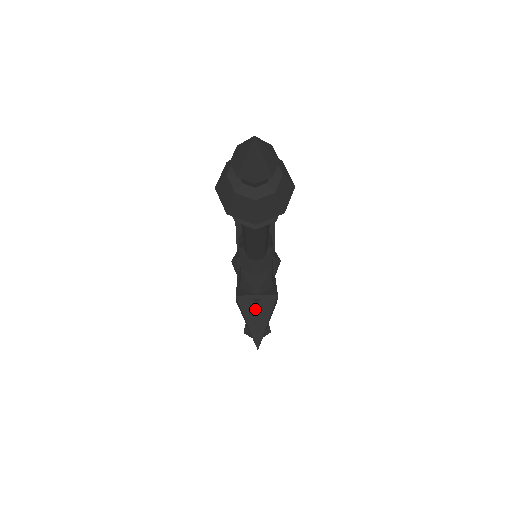
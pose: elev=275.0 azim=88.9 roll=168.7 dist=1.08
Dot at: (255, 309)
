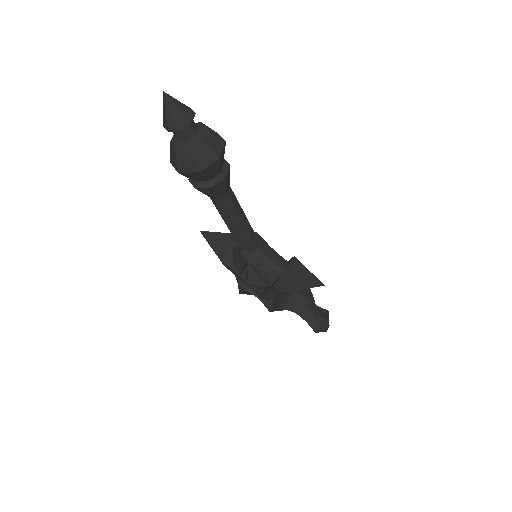
Dot at: (293, 275)
